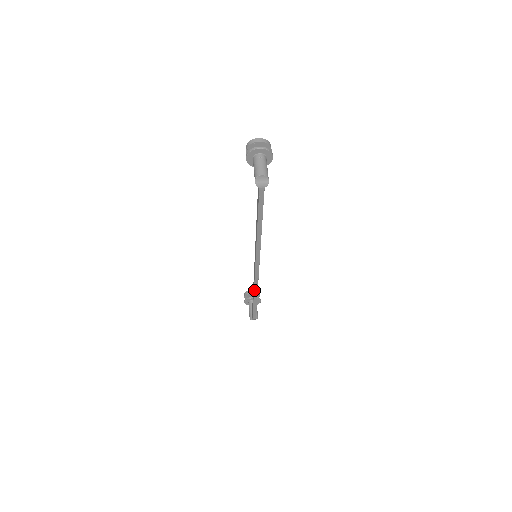
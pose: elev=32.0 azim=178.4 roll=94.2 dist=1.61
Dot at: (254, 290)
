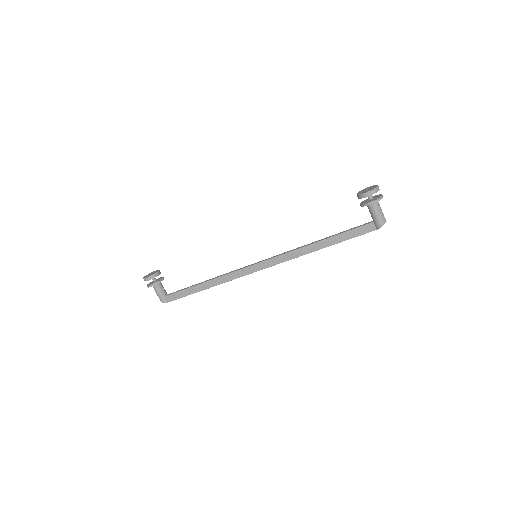
Dot at: (225, 282)
